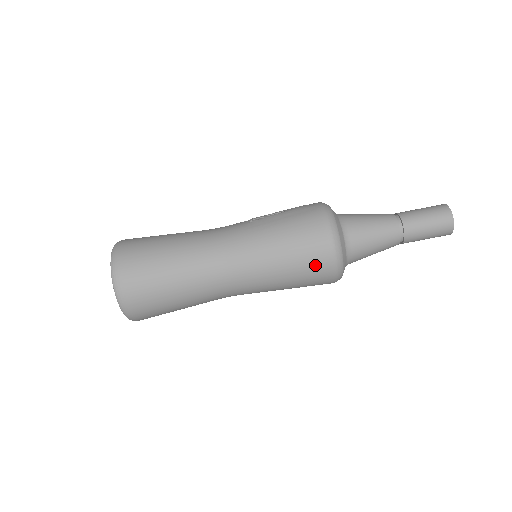
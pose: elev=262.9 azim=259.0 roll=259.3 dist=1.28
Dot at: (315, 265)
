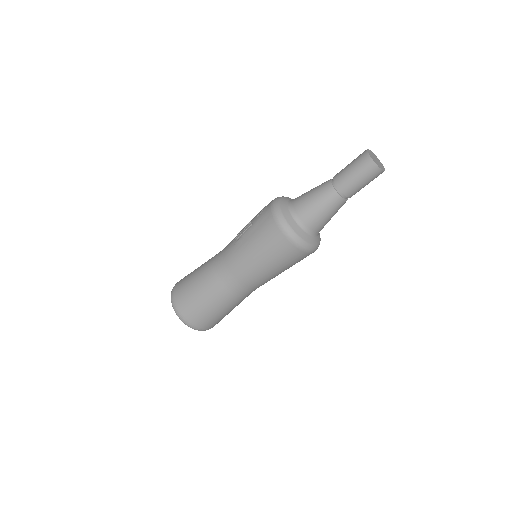
Dot at: (291, 257)
